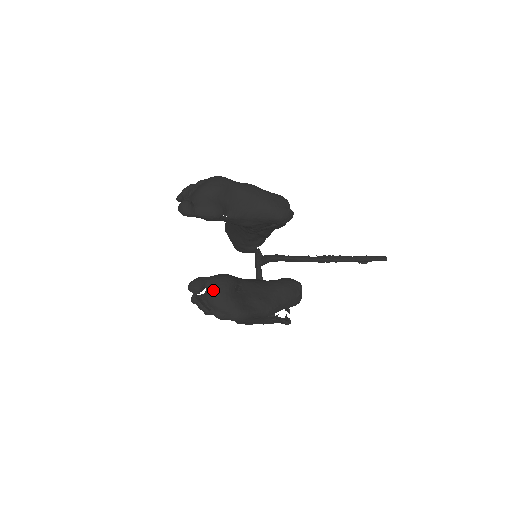
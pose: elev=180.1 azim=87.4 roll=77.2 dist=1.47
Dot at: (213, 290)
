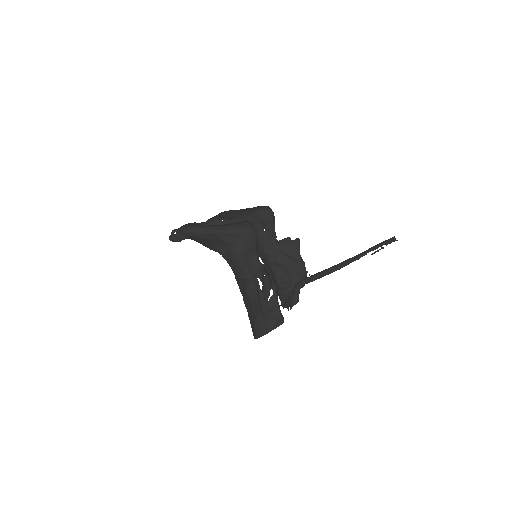
Dot at: occluded
